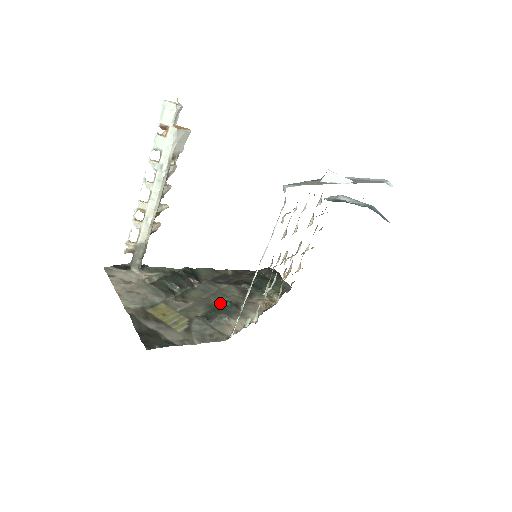
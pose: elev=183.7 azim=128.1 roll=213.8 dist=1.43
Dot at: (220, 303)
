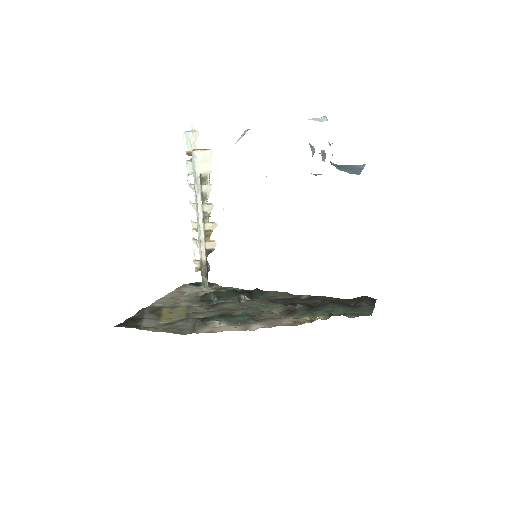
Dot at: occluded
